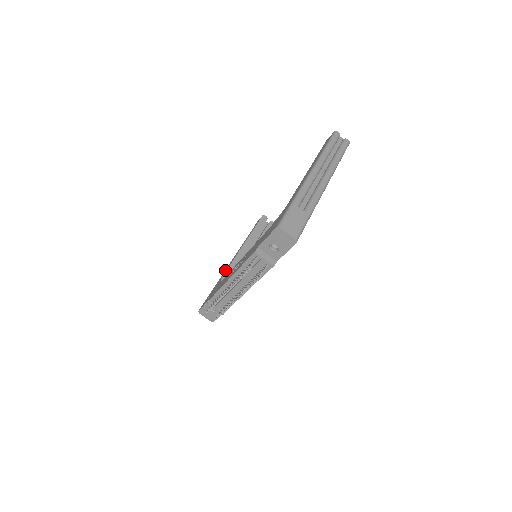
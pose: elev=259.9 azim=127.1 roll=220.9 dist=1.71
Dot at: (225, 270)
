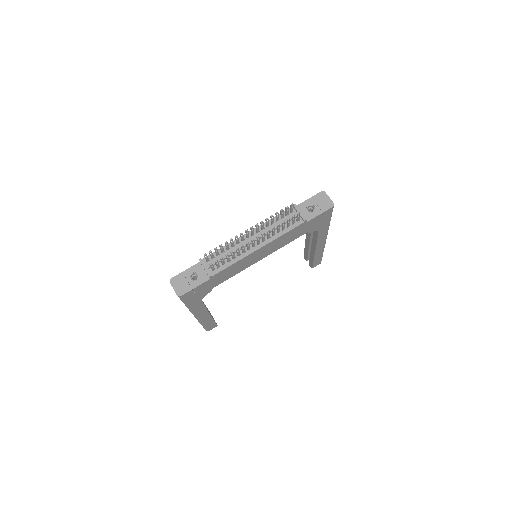
Dot at: occluded
